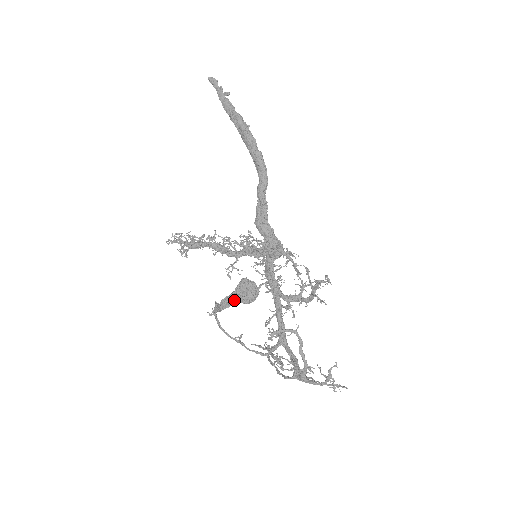
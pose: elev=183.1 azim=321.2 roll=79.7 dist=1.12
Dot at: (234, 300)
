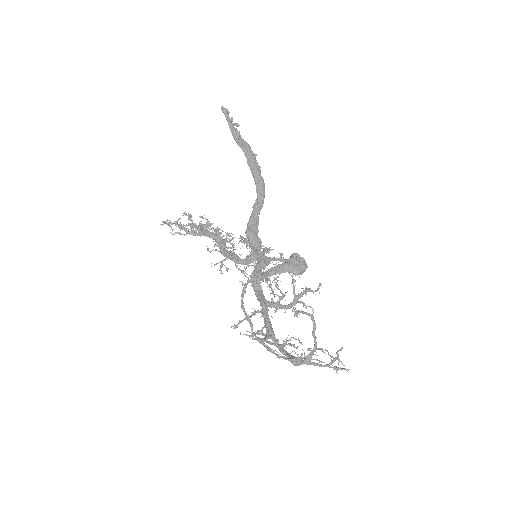
Dot at: (287, 268)
